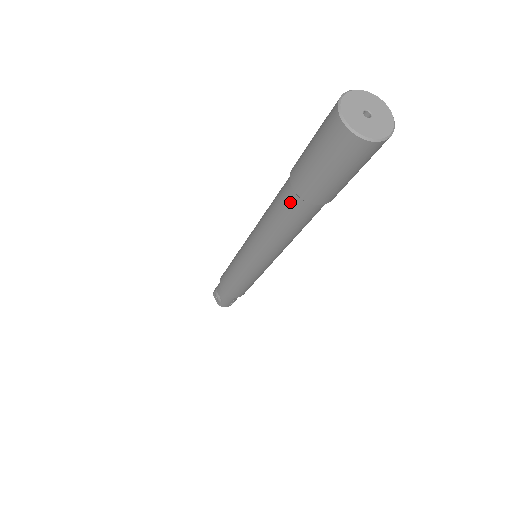
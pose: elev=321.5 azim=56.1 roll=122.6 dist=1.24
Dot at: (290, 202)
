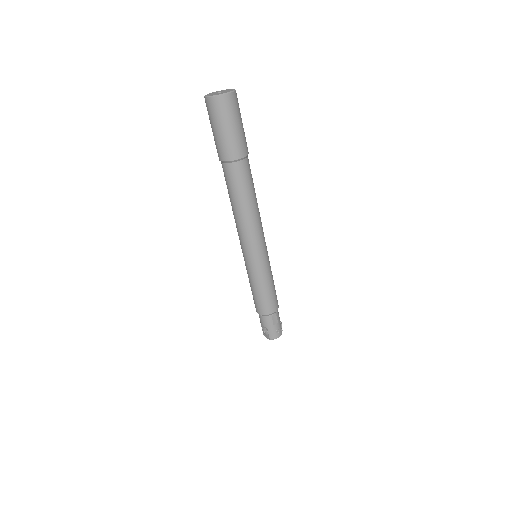
Dot at: (226, 172)
